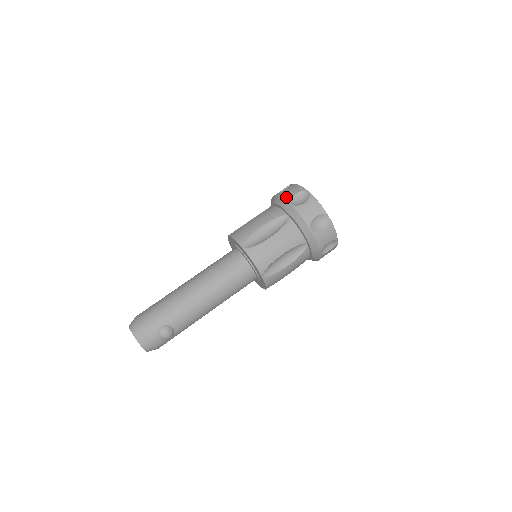
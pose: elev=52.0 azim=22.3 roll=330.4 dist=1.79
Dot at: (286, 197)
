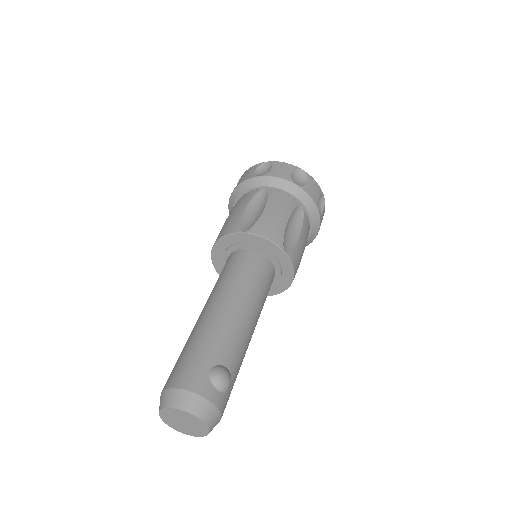
Dot at: (248, 177)
